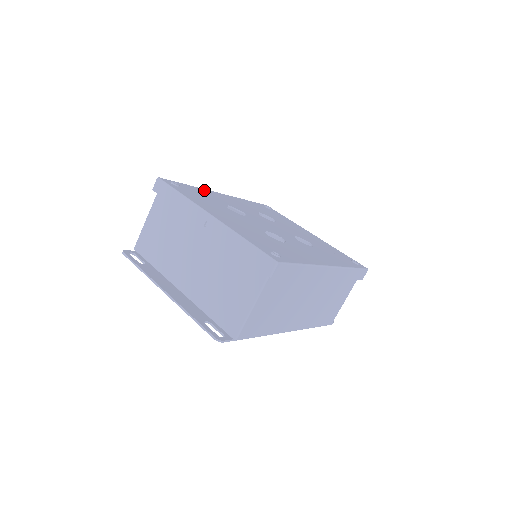
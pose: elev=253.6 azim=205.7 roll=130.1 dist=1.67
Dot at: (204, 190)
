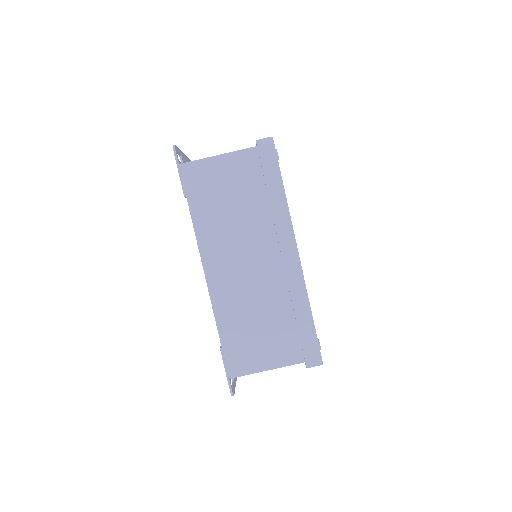
Dot at: occluded
